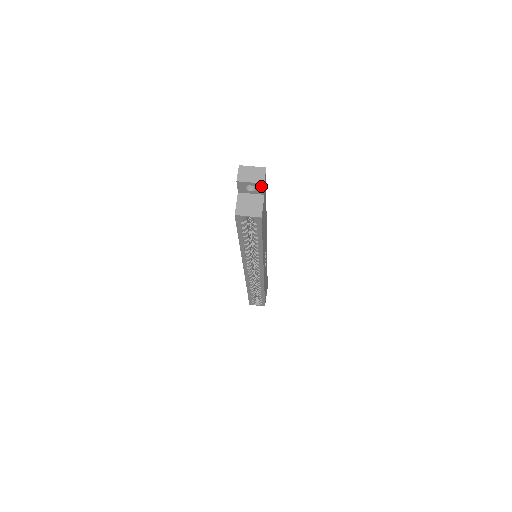
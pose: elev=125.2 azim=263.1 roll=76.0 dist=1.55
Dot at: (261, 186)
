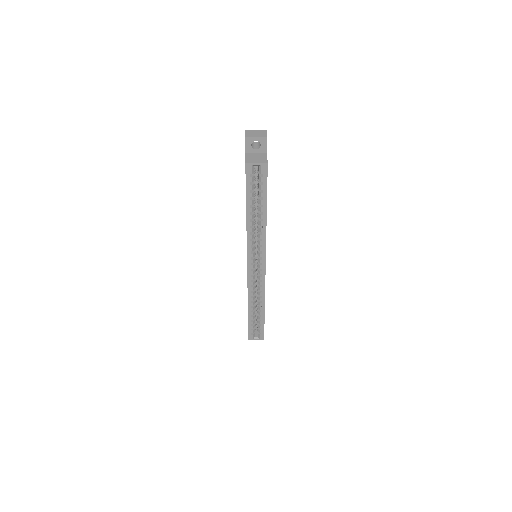
Dot at: (264, 141)
